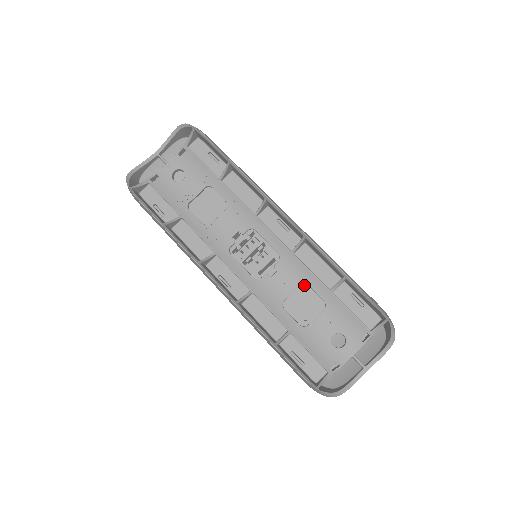
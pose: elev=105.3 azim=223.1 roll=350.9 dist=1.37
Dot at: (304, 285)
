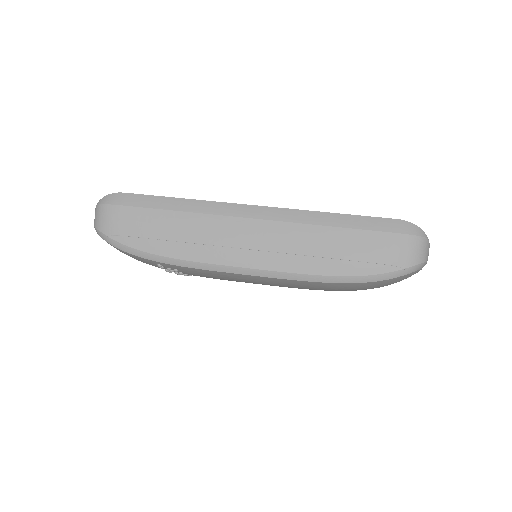
Dot at: occluded
